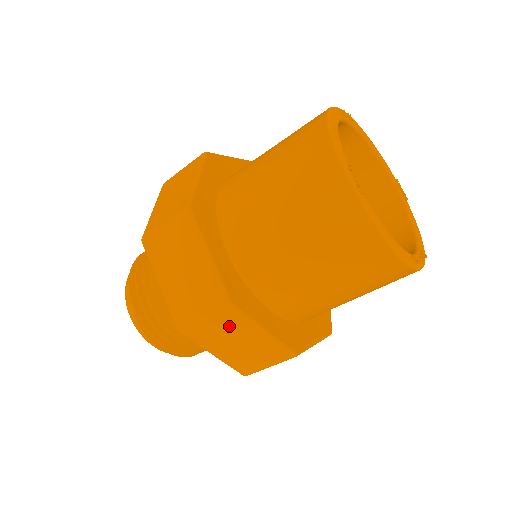
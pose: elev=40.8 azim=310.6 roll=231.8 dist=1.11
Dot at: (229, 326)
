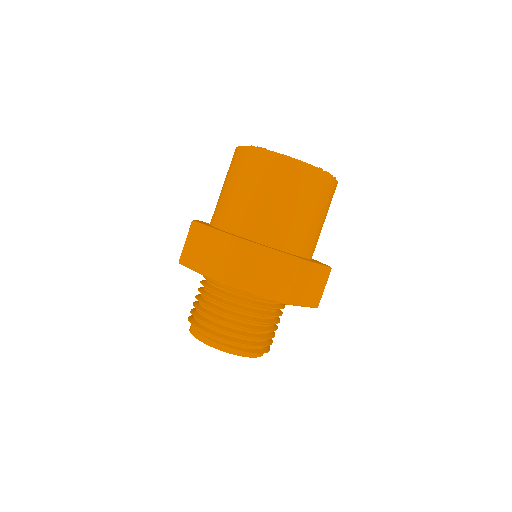
Dot at: (247, 257)
